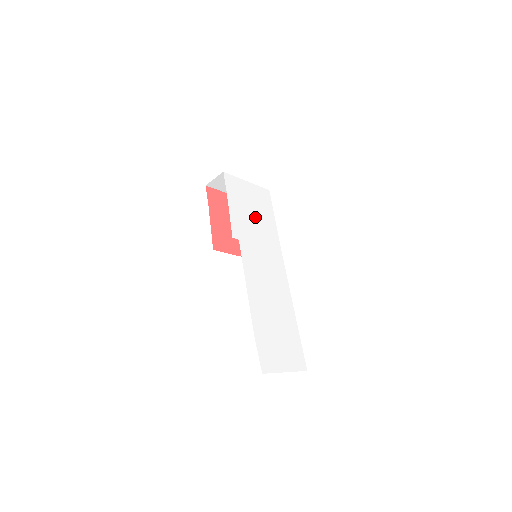
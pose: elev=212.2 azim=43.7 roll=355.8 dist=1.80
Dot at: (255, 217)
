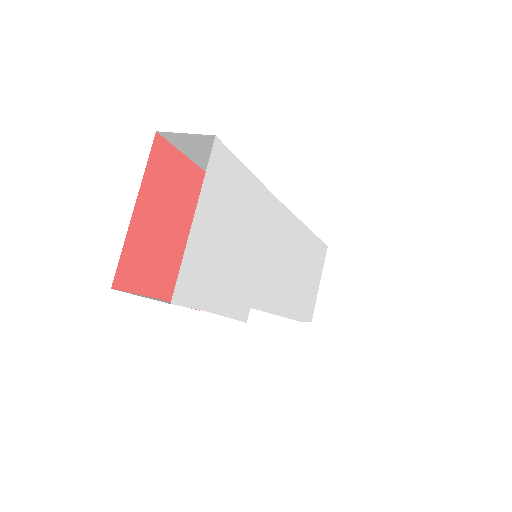
Dot at: (239, 240)
